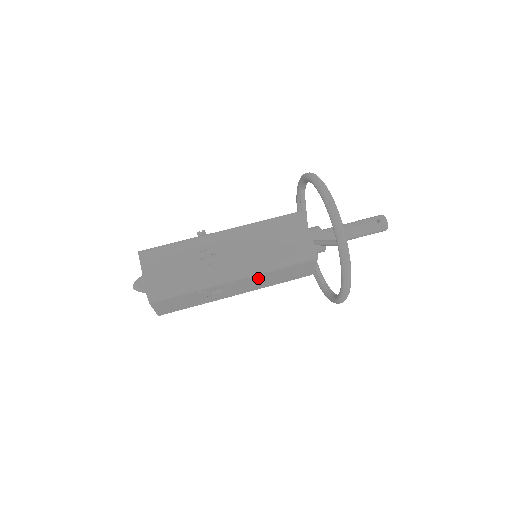
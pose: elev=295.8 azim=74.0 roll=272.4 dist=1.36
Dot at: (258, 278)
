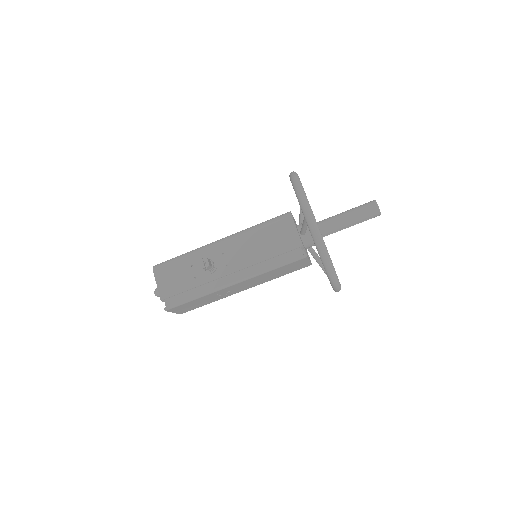
Dot at: occluded
